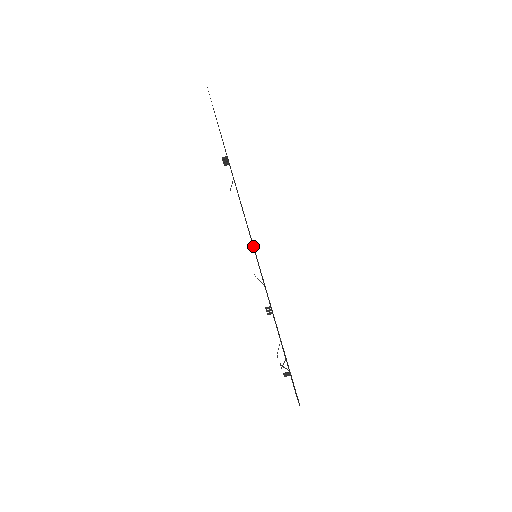
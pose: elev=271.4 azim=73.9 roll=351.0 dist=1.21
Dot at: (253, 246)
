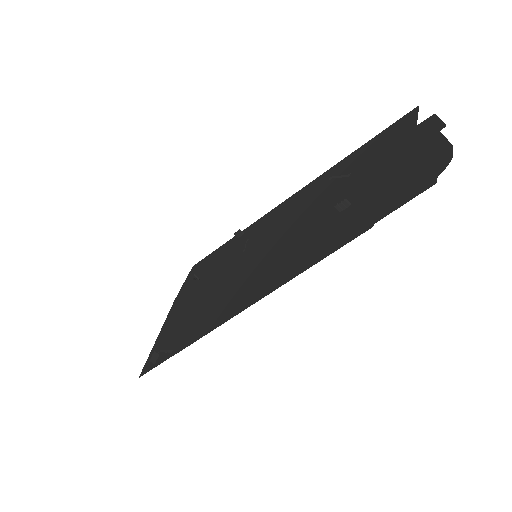
Dot at: (251, 274)
